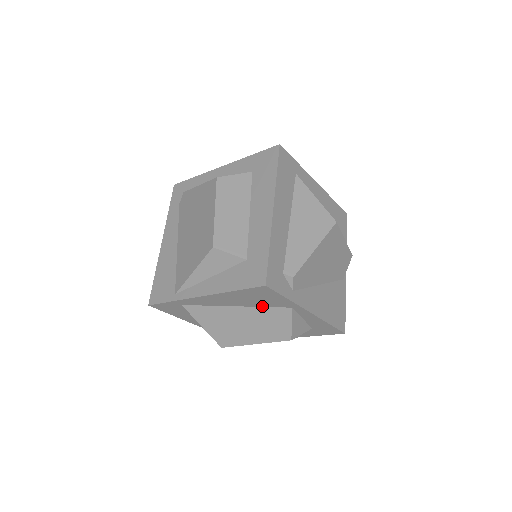
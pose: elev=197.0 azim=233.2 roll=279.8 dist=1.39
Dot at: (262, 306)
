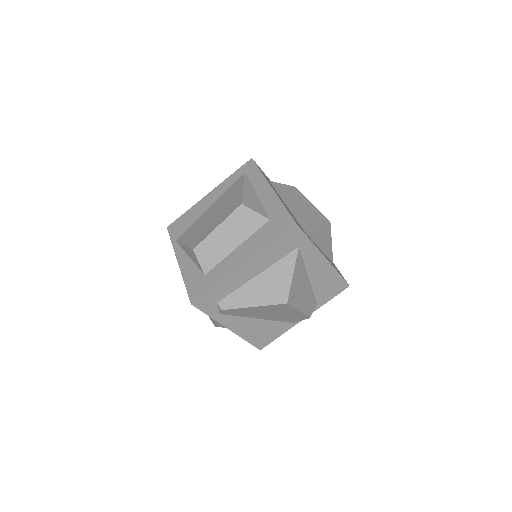
Dot at: occluded
